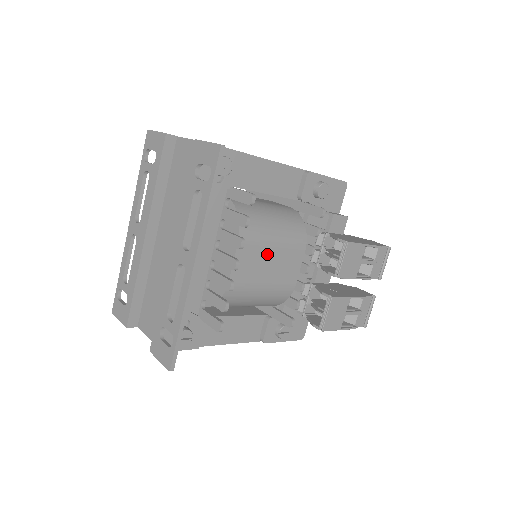
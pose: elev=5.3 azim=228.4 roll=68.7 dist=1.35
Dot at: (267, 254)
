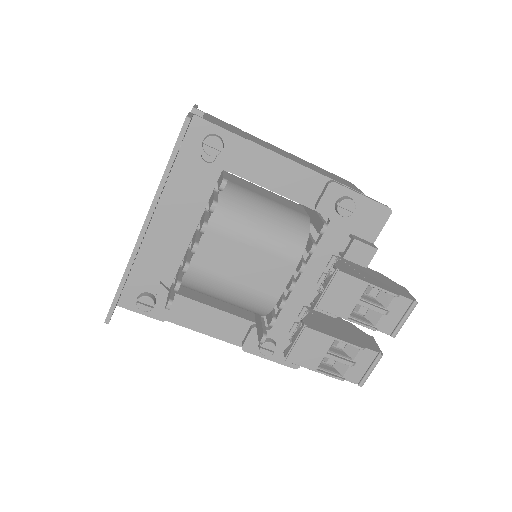
Dot at: (243, 251)
